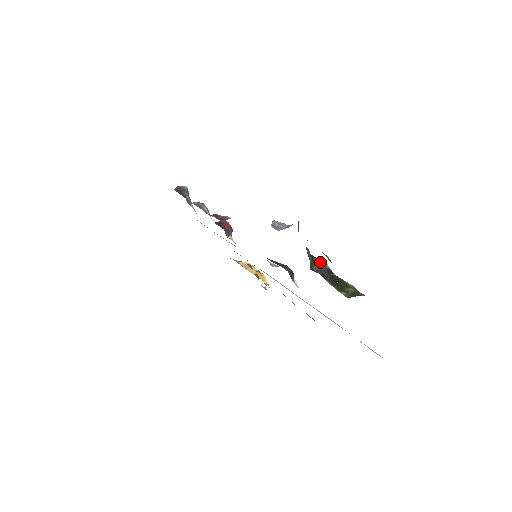
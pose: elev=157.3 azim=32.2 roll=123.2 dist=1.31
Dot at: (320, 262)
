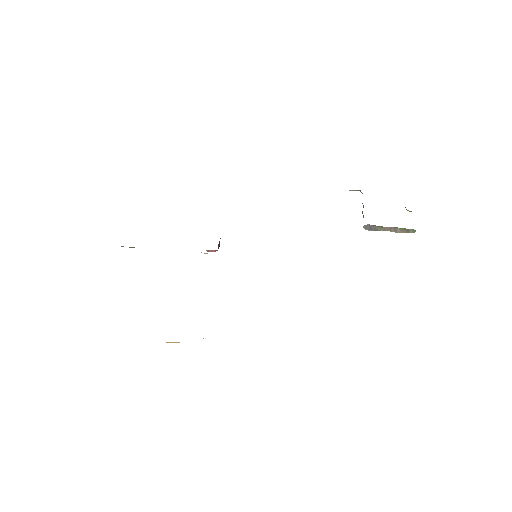
Dot at: occluded
